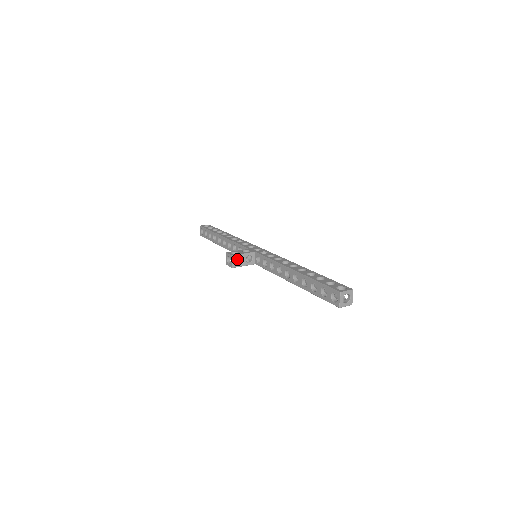
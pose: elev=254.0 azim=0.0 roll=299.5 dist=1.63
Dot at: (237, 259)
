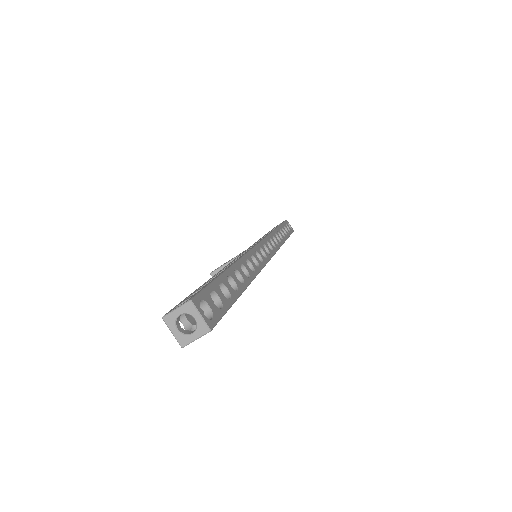
Dot at: occluded
